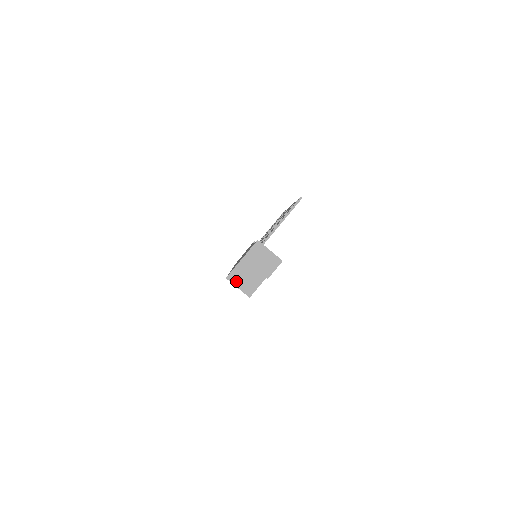
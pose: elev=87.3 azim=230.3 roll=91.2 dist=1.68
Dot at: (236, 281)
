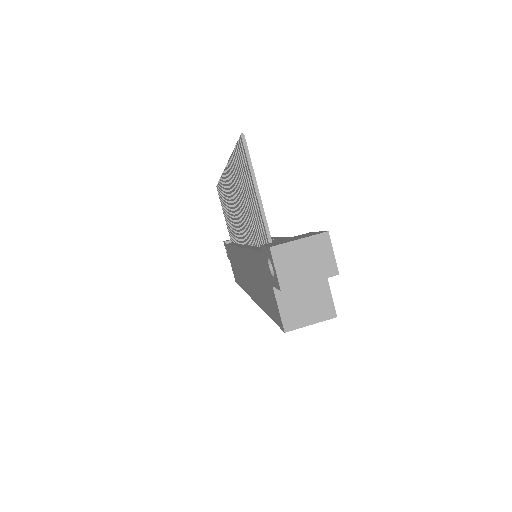
Dot at: (299, 320)
